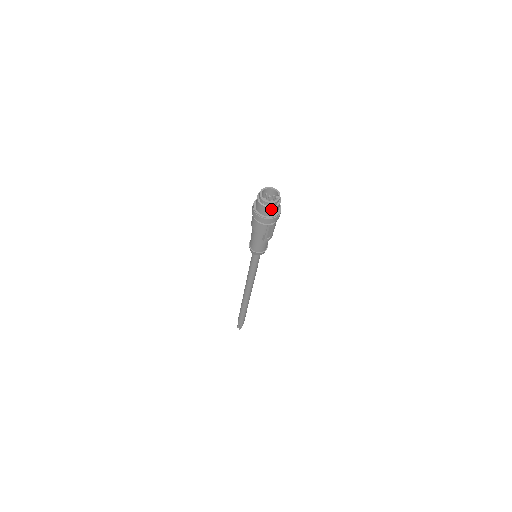
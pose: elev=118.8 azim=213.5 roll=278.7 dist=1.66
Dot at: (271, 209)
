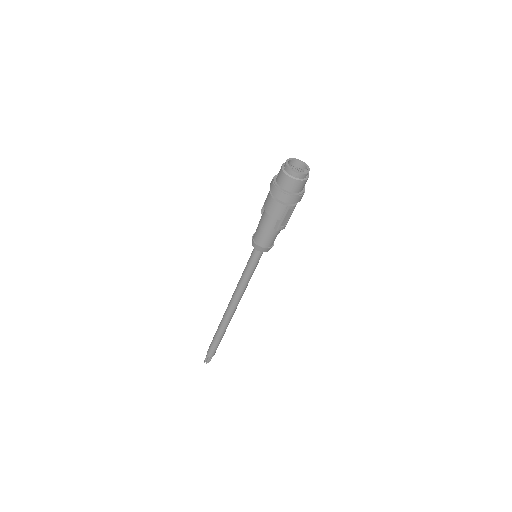
Dot at: (298, 182)
